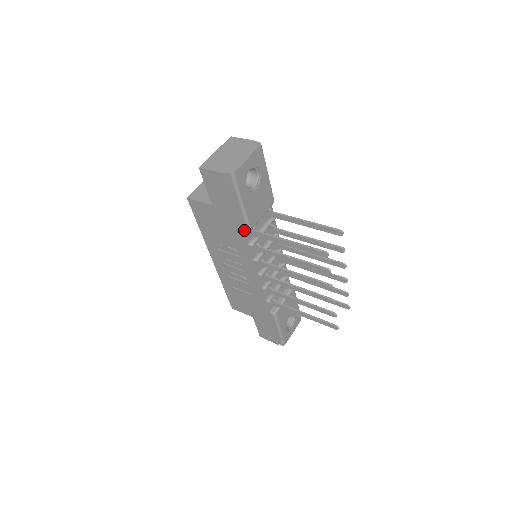
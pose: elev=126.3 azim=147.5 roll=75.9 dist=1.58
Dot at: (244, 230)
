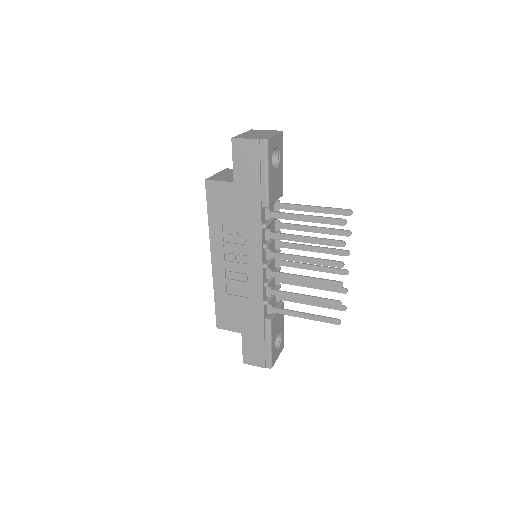
Dot at: (262, 208)
